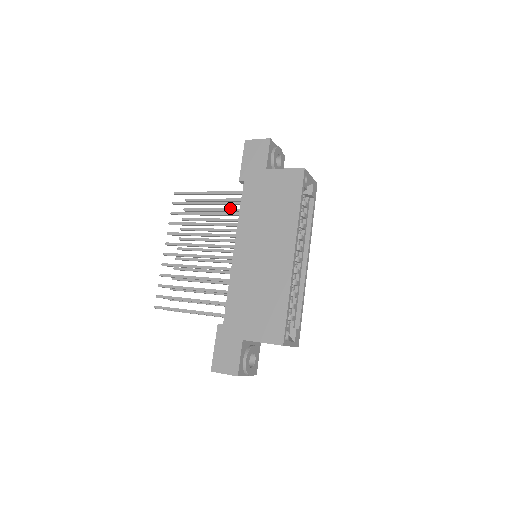
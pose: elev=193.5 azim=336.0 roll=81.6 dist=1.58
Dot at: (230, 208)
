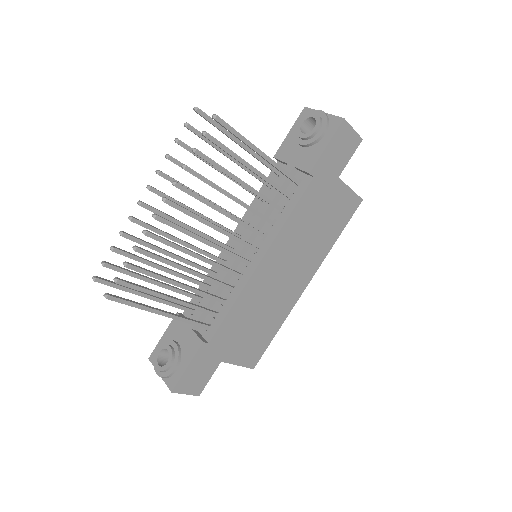
Dot at: occluded
